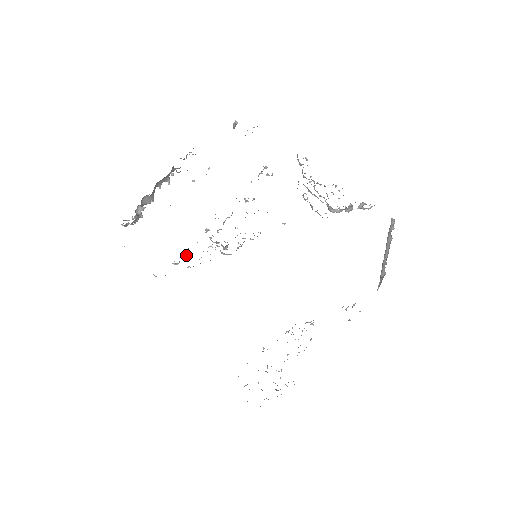
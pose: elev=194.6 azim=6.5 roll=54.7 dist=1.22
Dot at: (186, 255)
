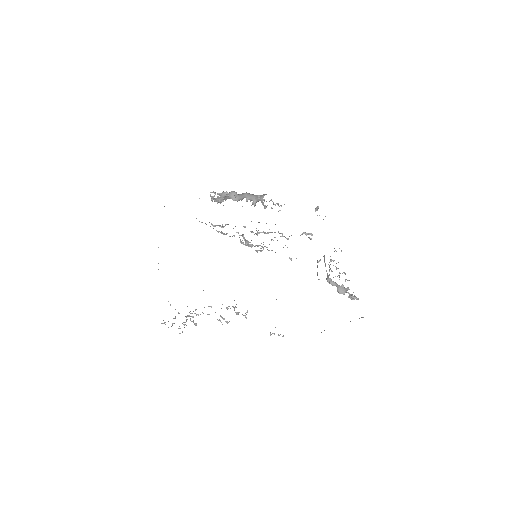
Dot at: (222, 225)
